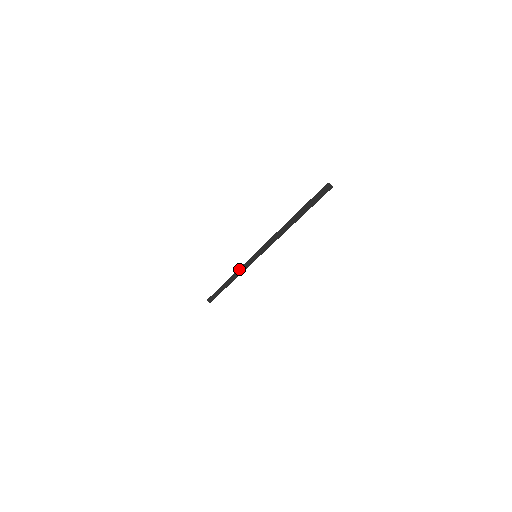
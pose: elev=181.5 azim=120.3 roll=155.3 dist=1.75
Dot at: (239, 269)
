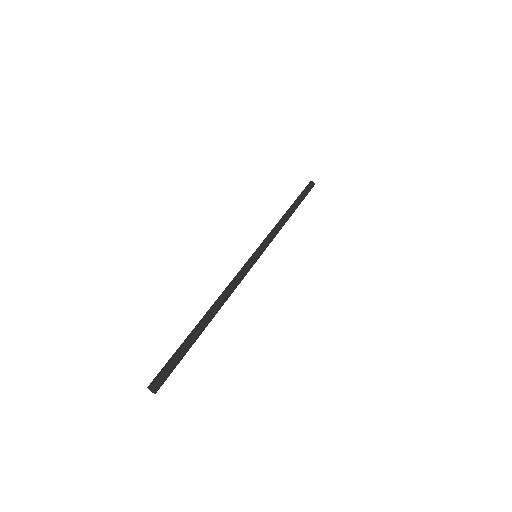
Dot at: (272, 230)
